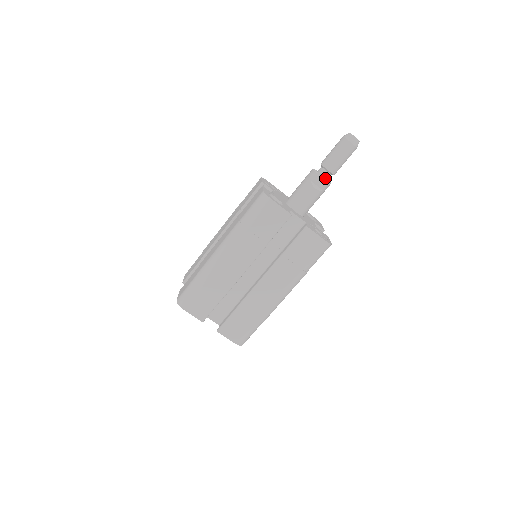
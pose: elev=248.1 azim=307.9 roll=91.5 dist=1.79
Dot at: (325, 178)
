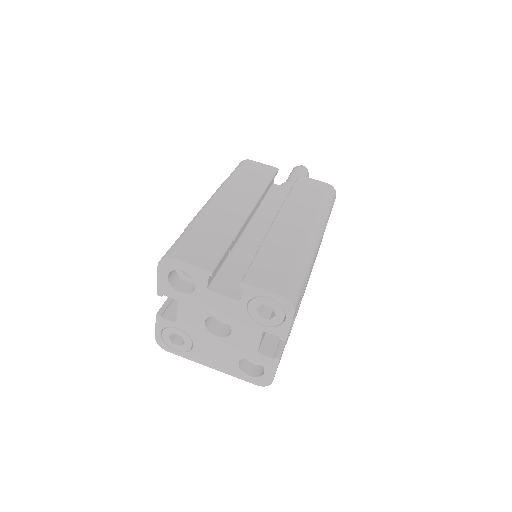
Dot at: occluded
